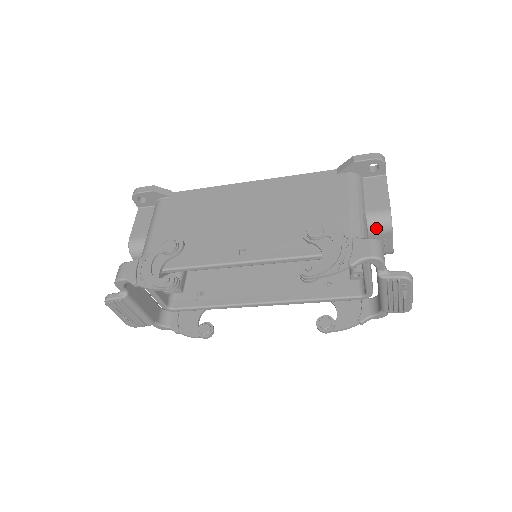
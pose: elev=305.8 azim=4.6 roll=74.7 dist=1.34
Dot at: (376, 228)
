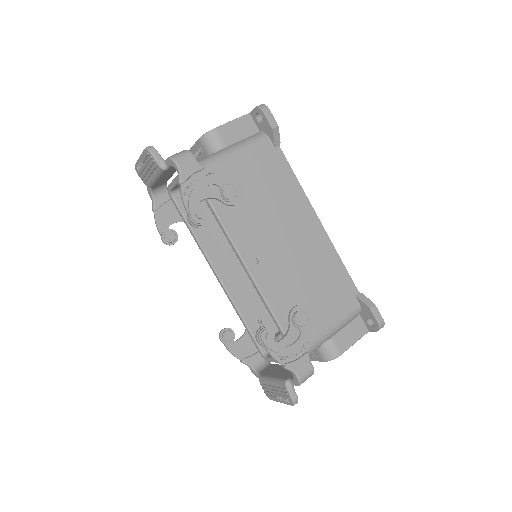
Dot at: (322, 350)
